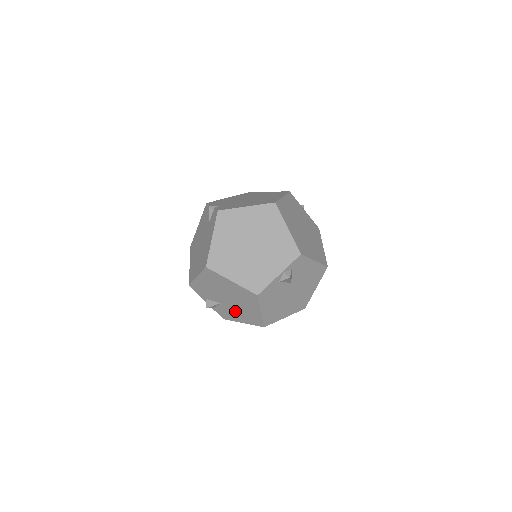
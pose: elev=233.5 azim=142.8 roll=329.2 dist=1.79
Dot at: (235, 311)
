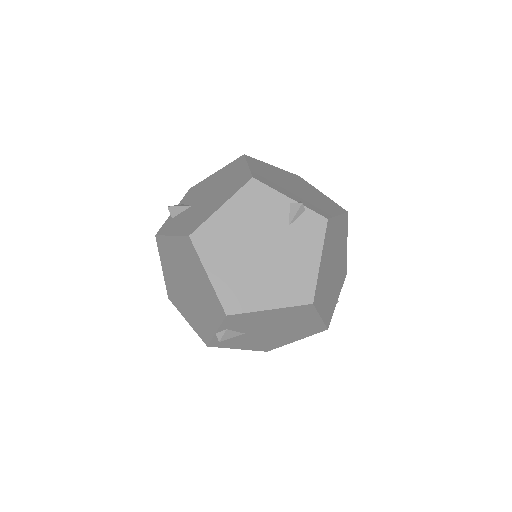
Dot at: (253, 340)
